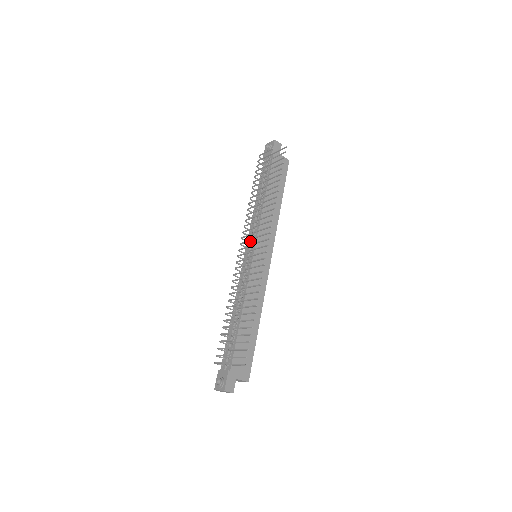
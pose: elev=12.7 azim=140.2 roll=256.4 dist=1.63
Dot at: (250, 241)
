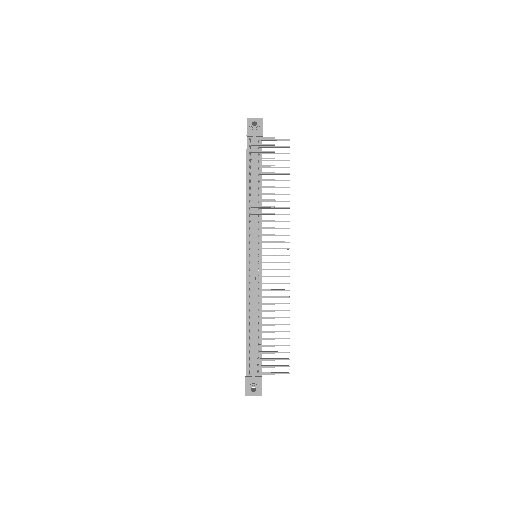
Dot at: (255, 243)
